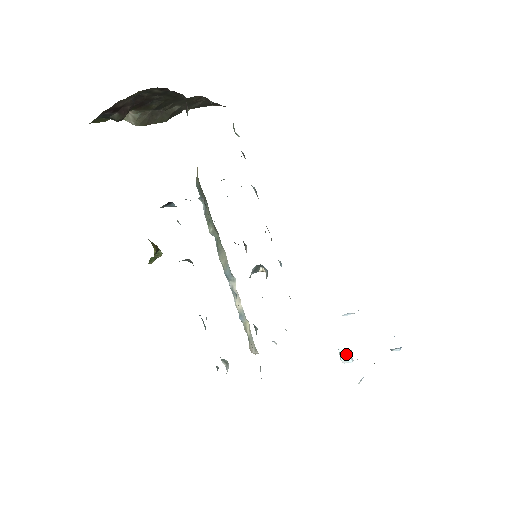
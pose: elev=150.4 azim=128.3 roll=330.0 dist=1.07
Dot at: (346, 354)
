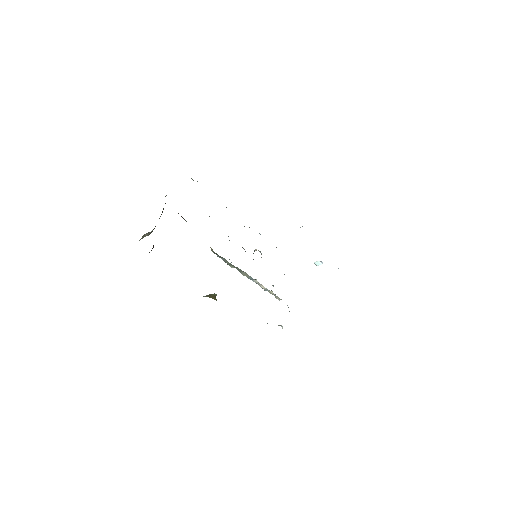
Dot at: (318, 263)
